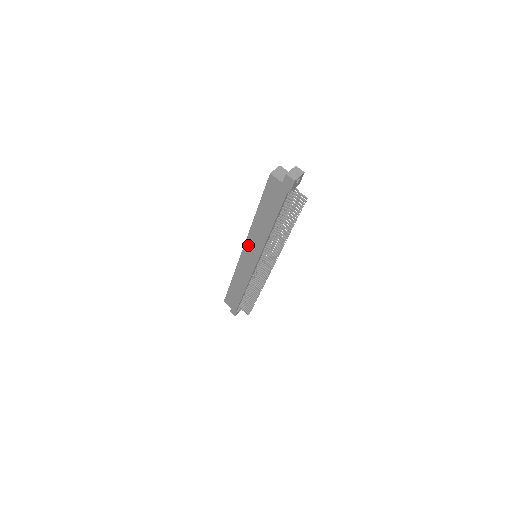
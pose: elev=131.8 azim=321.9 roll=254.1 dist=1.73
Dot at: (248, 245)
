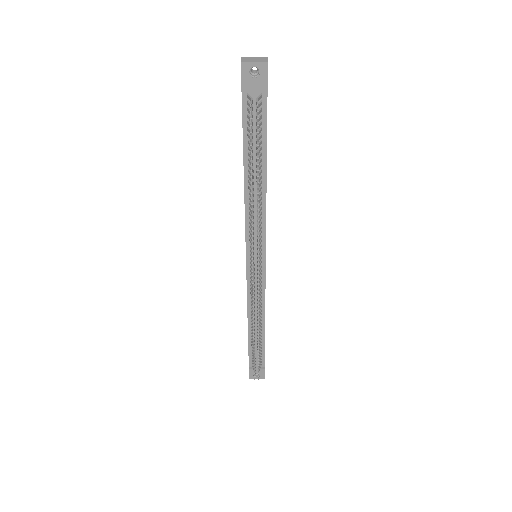
Dot at: occluded
